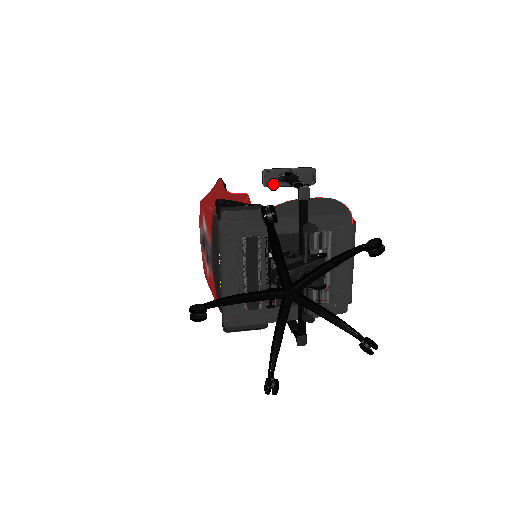
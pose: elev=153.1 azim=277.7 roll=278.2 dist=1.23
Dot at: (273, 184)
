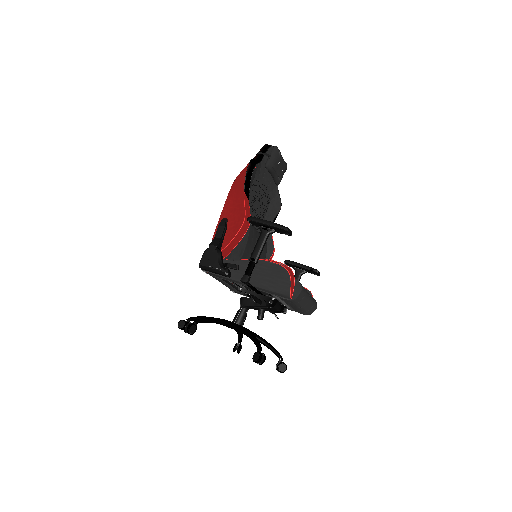
Dot at: (258, 226)
